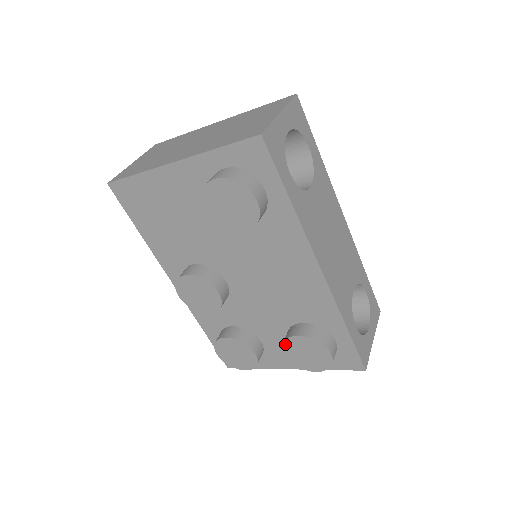
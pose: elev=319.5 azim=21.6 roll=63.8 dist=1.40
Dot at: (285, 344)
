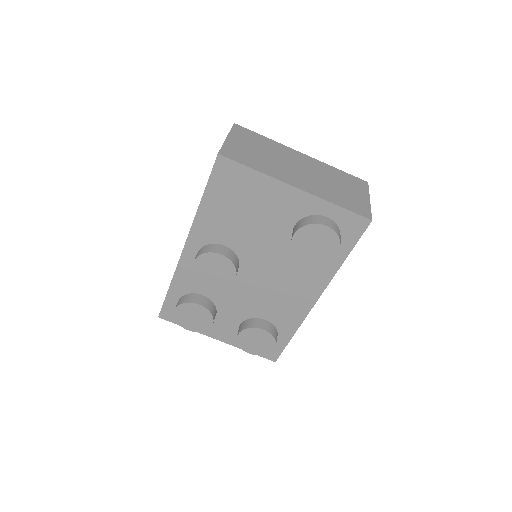
Dot at: (247, 330)
